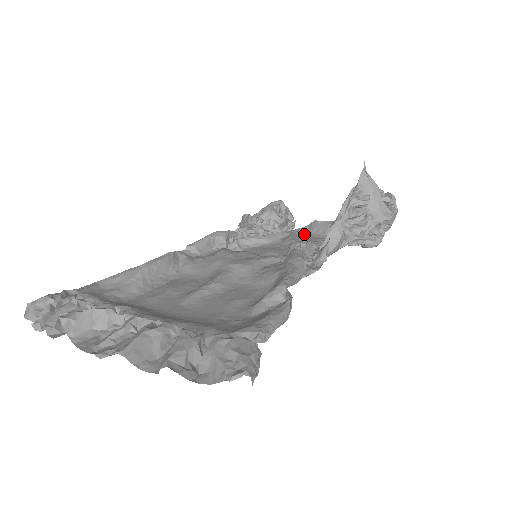
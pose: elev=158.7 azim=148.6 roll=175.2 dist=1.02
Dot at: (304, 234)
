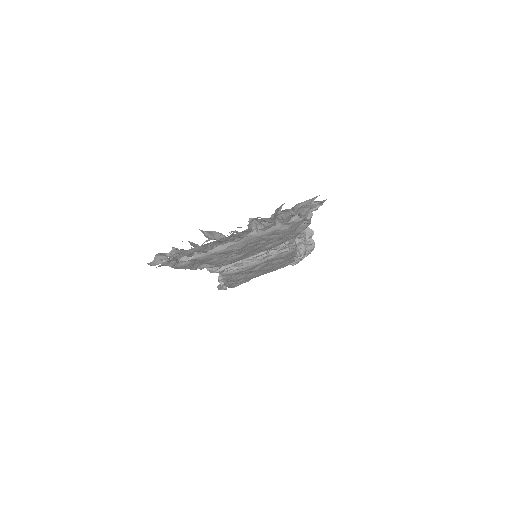
Dot at: occluded
